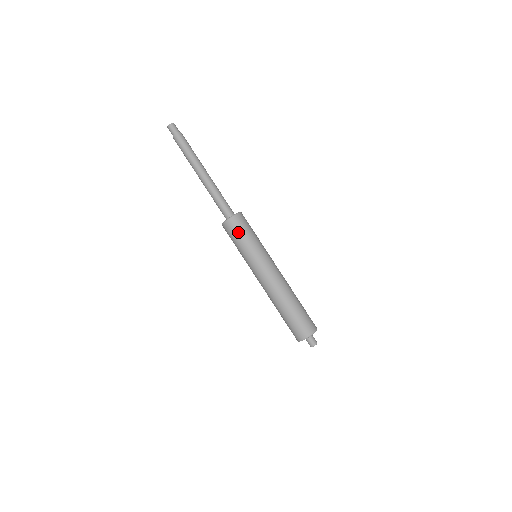
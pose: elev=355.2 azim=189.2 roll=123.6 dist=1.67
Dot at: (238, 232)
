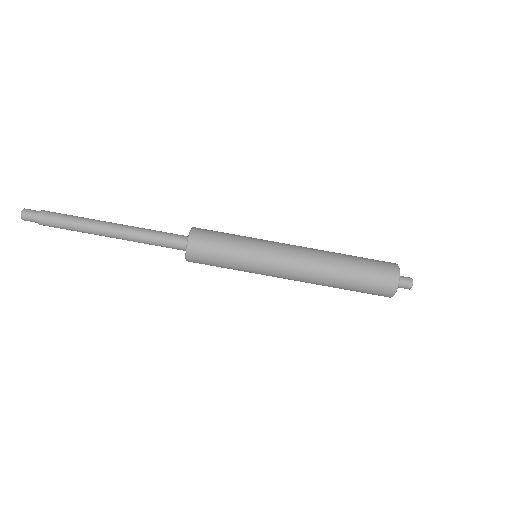
Dot at: (215, 235)
